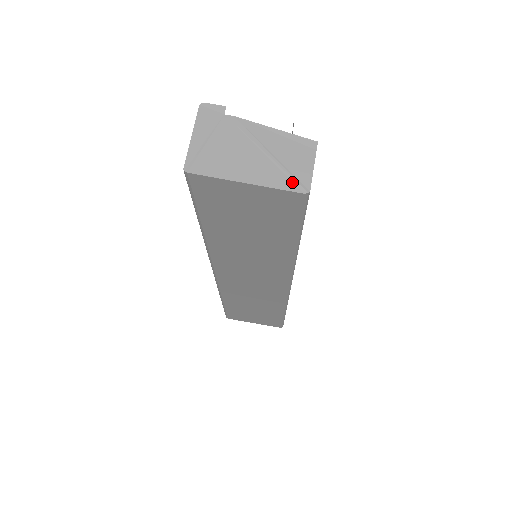
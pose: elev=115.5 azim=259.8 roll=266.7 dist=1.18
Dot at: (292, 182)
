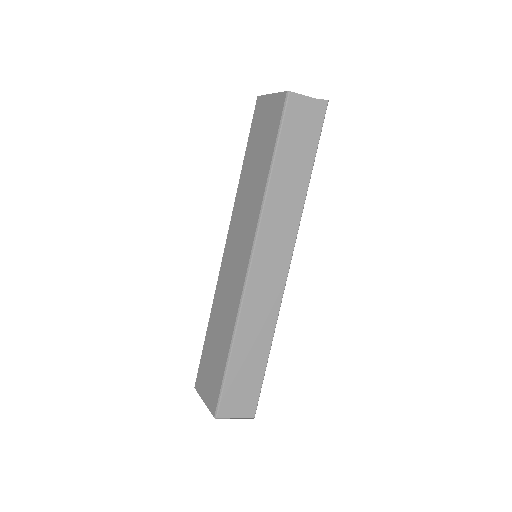
Dot at: occluded
